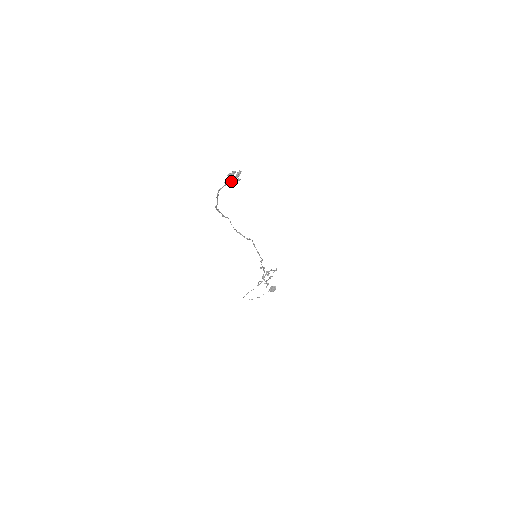
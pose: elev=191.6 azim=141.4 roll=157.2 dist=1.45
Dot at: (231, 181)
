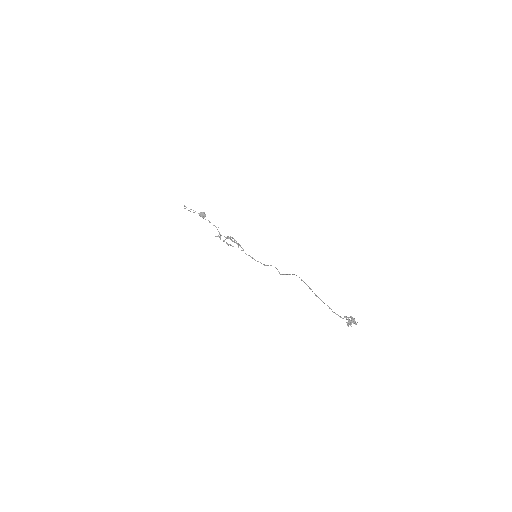
Dot at: (347, 319)
